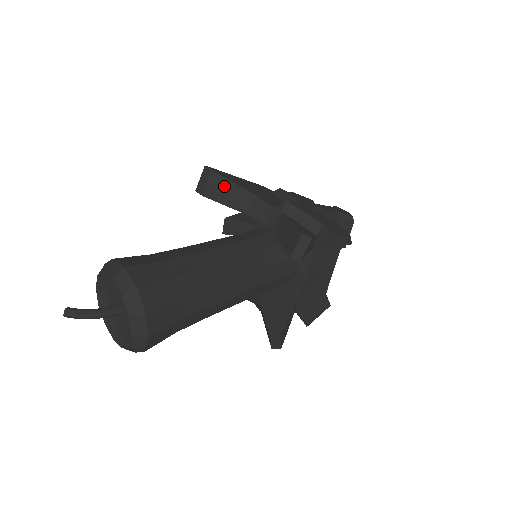
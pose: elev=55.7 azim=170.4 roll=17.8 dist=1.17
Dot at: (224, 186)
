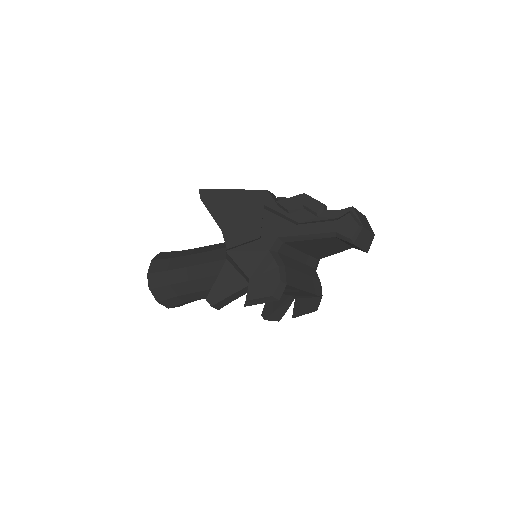
Dot at: occluded
